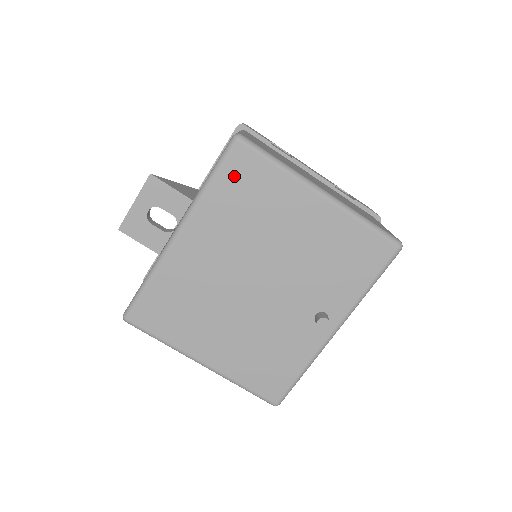
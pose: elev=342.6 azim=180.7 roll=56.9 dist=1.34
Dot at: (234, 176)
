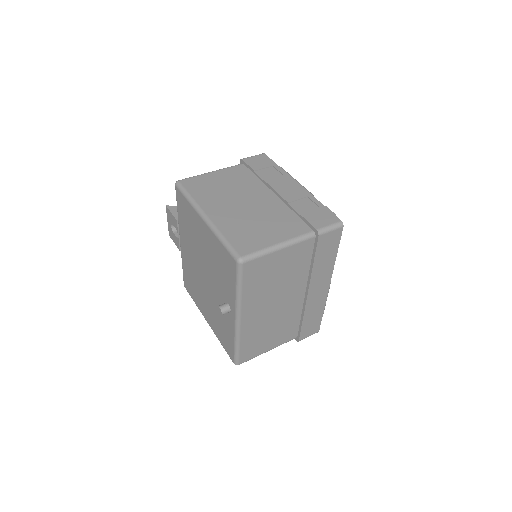
Dot at: (181, 207)
